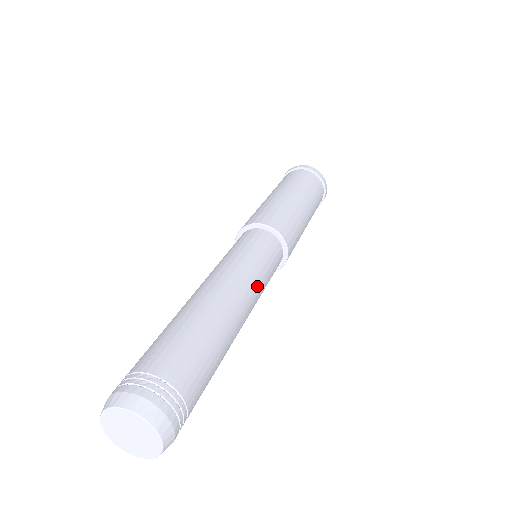
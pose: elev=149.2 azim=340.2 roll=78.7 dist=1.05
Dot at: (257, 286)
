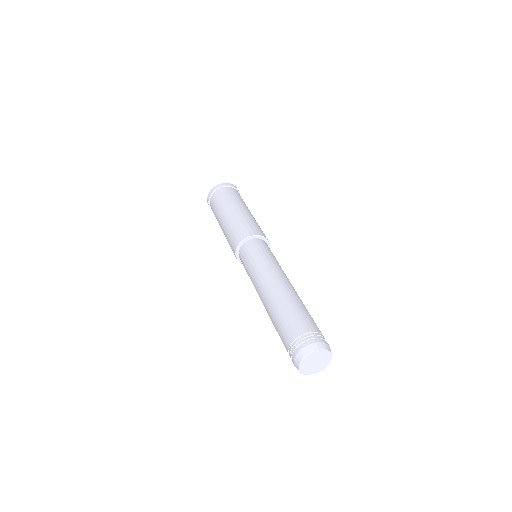
Dot at: occluded
